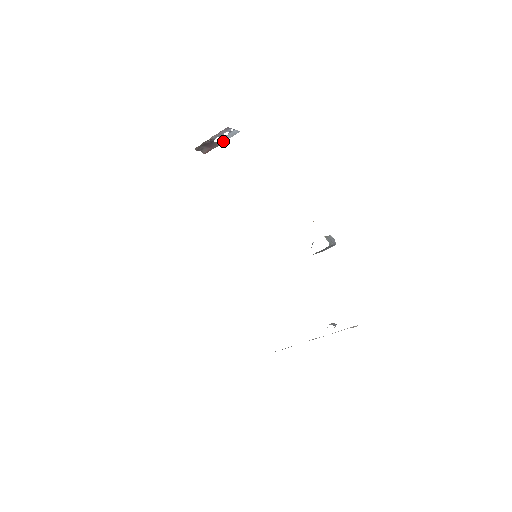
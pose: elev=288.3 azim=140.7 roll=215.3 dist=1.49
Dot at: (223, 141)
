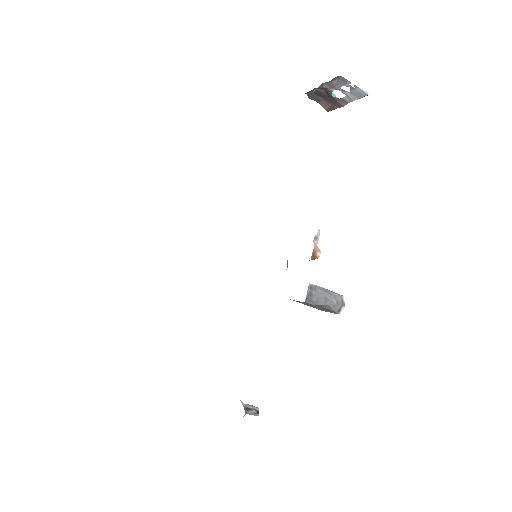
Dot at: (349, 101)
